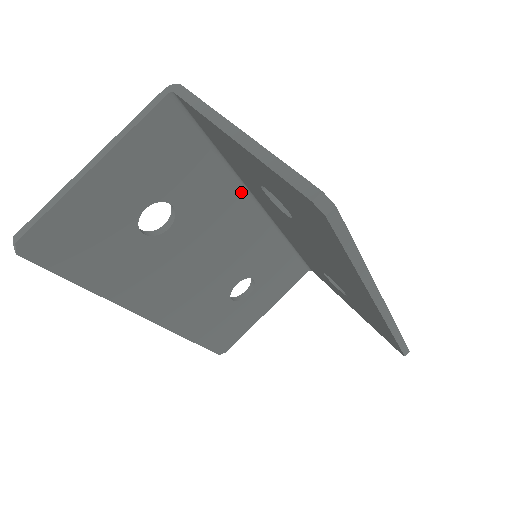
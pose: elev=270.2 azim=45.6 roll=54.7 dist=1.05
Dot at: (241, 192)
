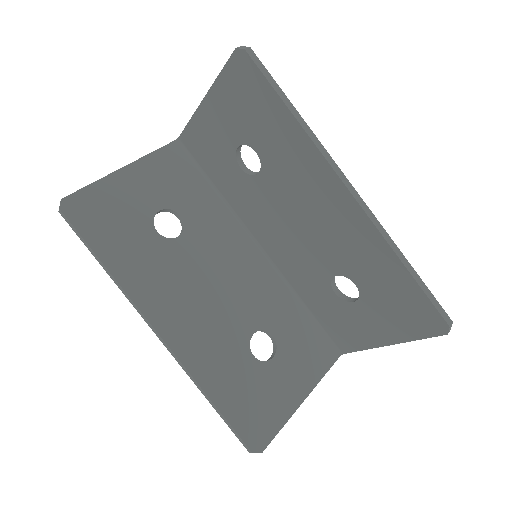
Dot at: (239, 228)
